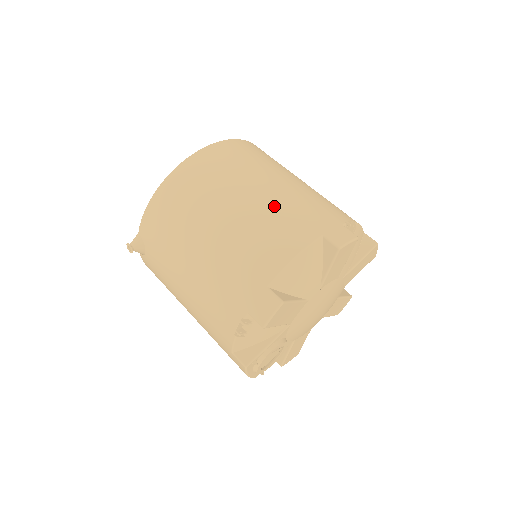
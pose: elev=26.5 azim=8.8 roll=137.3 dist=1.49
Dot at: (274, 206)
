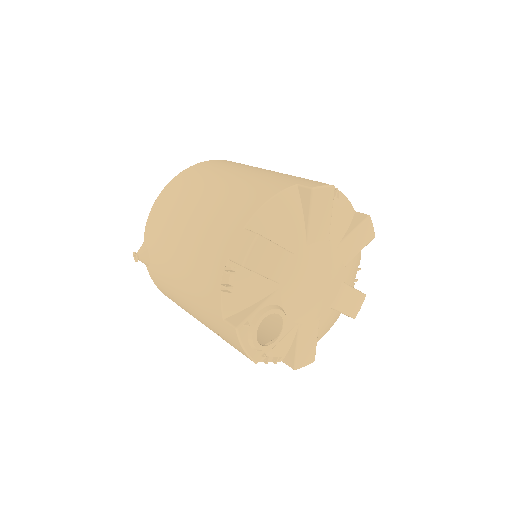
Dot at: (254, 178)
